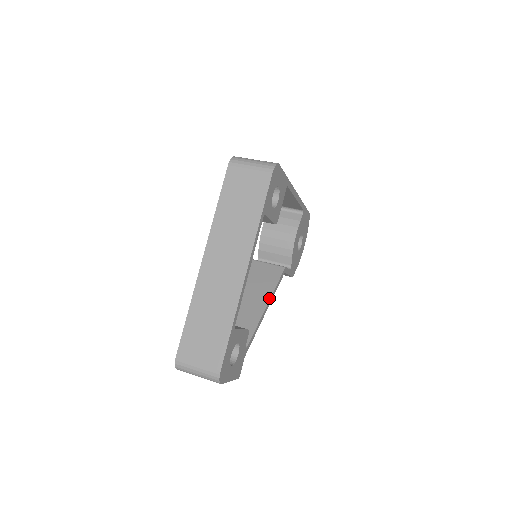
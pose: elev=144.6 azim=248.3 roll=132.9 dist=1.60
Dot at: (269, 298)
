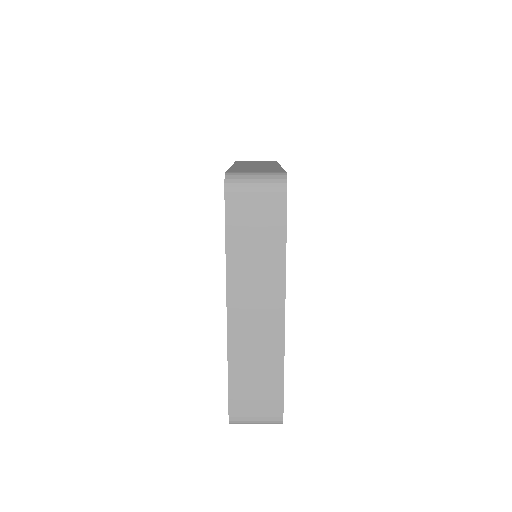
Dot at: occluded
